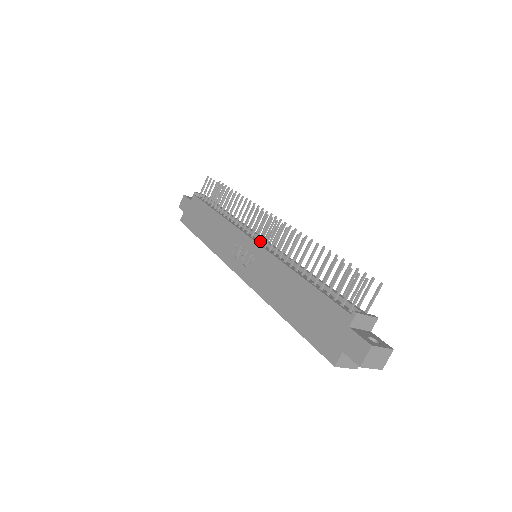
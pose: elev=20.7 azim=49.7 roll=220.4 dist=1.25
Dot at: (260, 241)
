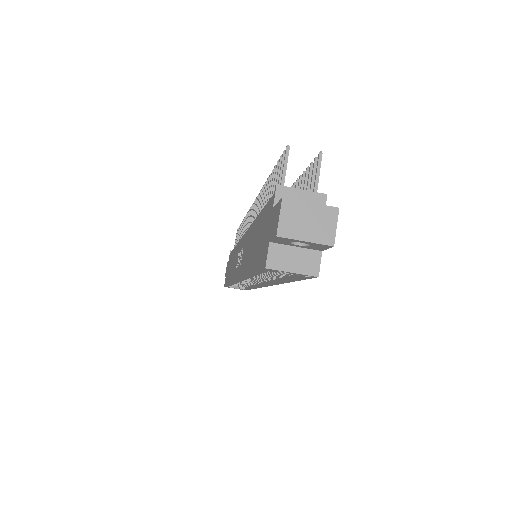
Dot at: occluded
